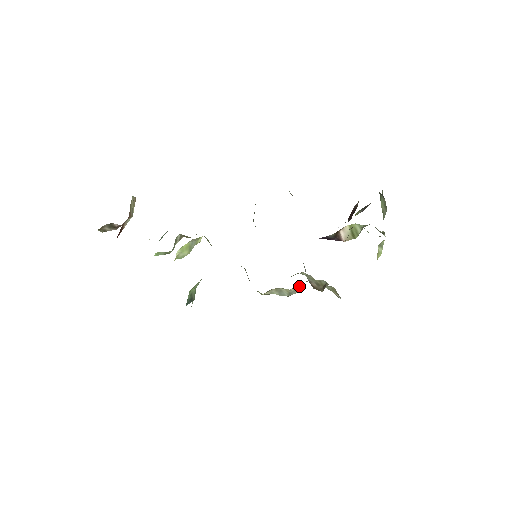
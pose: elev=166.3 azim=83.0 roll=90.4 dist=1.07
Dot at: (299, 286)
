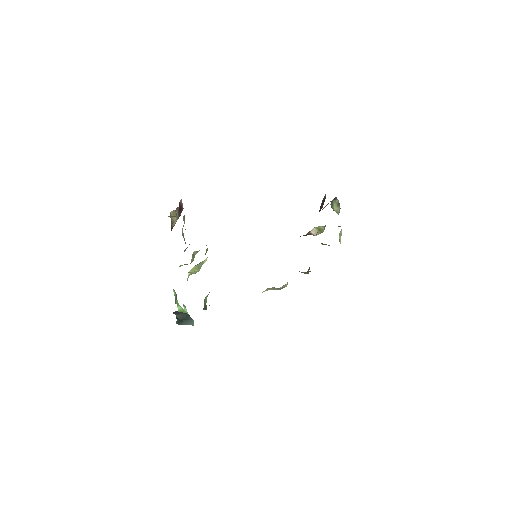
Dot at: (286, 284)
